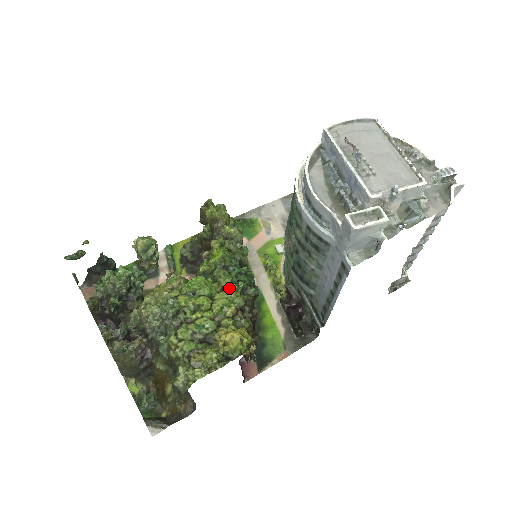
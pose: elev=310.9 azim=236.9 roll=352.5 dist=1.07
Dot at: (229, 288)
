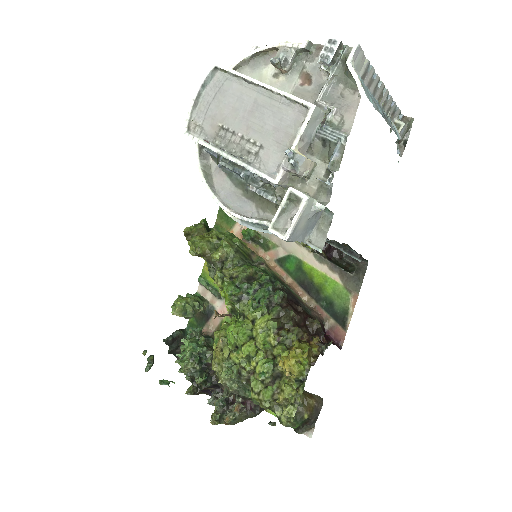
Dot at: (256, 319)
